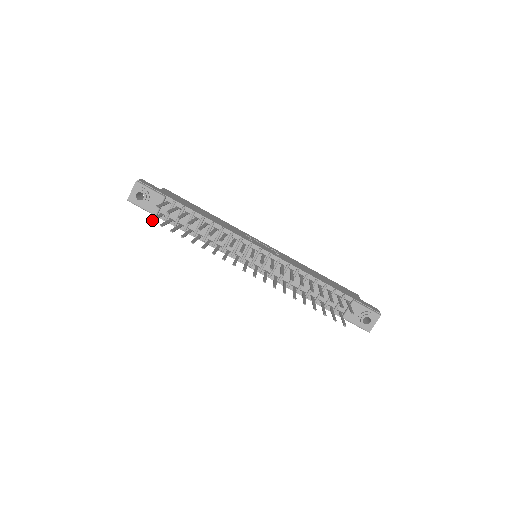
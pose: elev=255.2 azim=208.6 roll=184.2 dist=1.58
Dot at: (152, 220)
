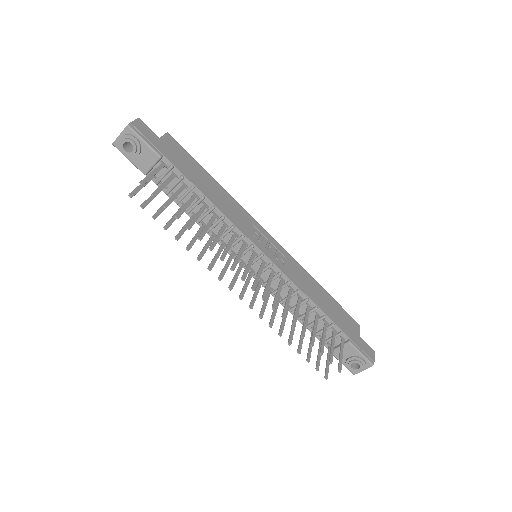
Dot at: (132, 196)
